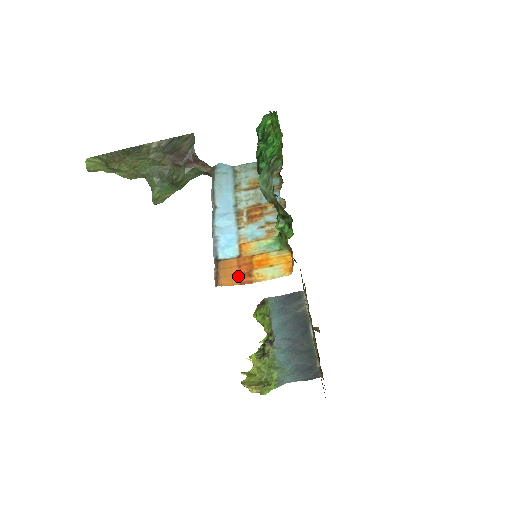
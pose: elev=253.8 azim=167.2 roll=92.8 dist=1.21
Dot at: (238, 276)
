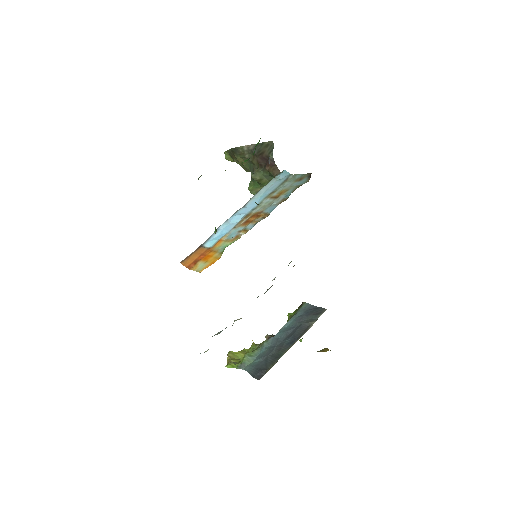
Dot at: (193, 261)
